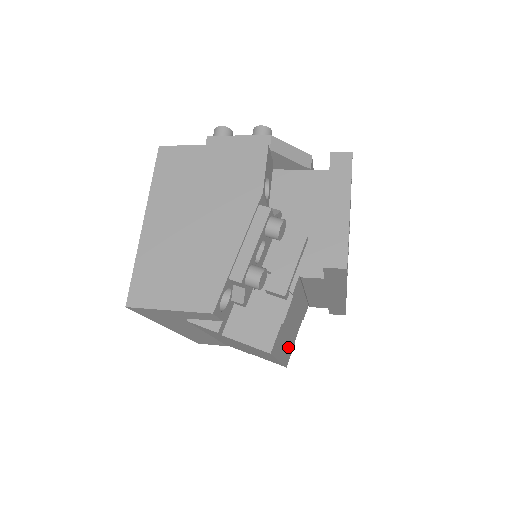
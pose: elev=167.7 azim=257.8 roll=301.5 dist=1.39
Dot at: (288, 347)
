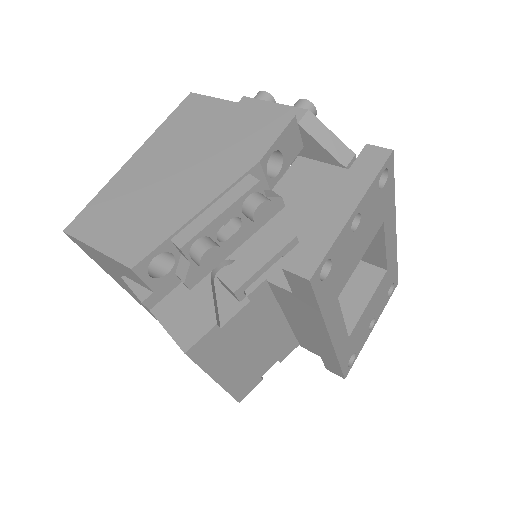
Dot at: (242, 374)
